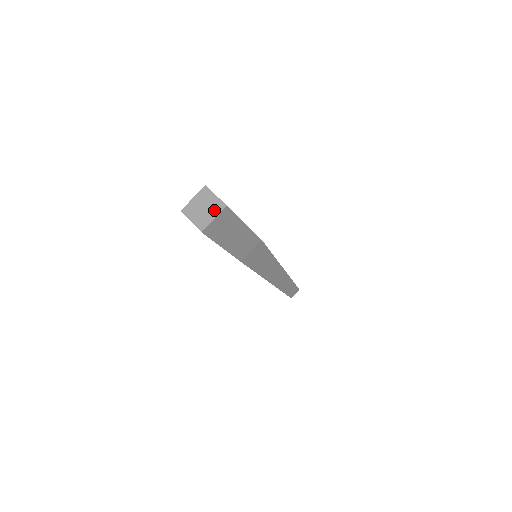
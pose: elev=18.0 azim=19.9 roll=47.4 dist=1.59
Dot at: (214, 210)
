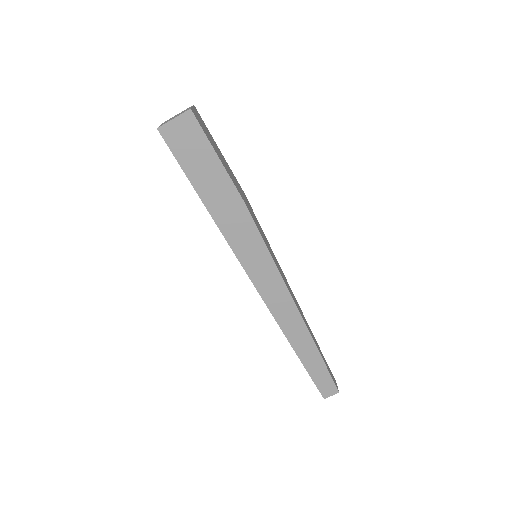
Dot at: (186, 109)
